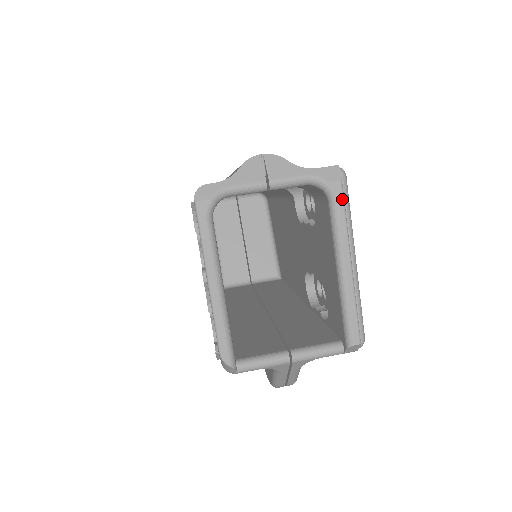
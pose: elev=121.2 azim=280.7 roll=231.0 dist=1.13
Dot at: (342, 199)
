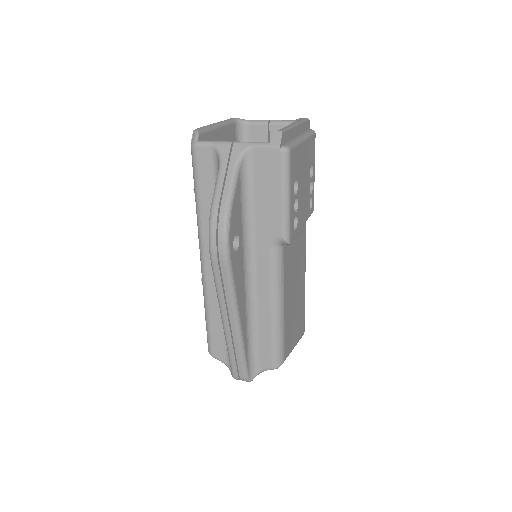
Dot at: (304, 120)
